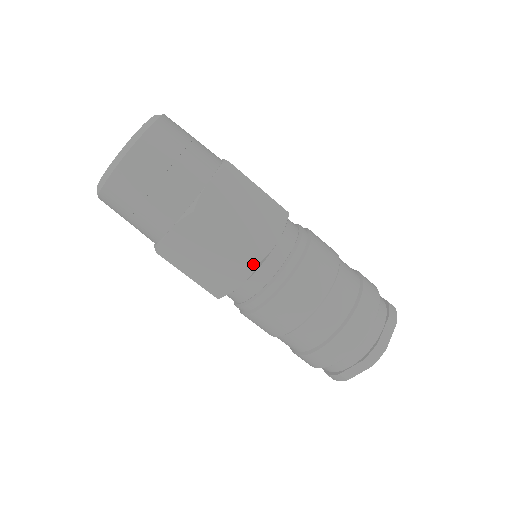
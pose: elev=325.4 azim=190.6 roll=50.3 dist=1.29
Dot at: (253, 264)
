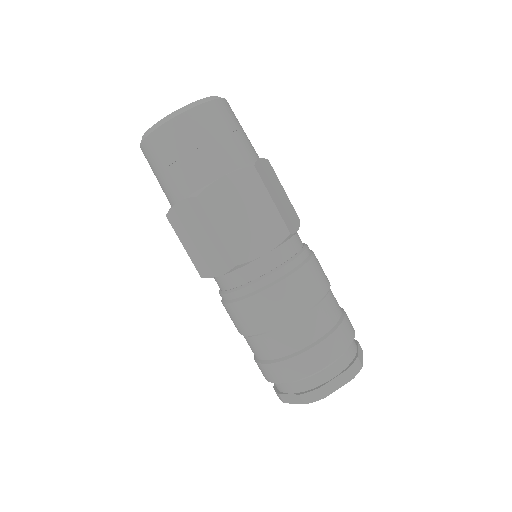
Dot at: (285, 233)
